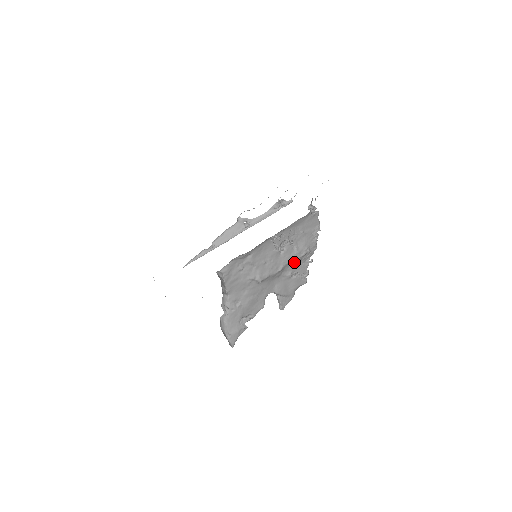
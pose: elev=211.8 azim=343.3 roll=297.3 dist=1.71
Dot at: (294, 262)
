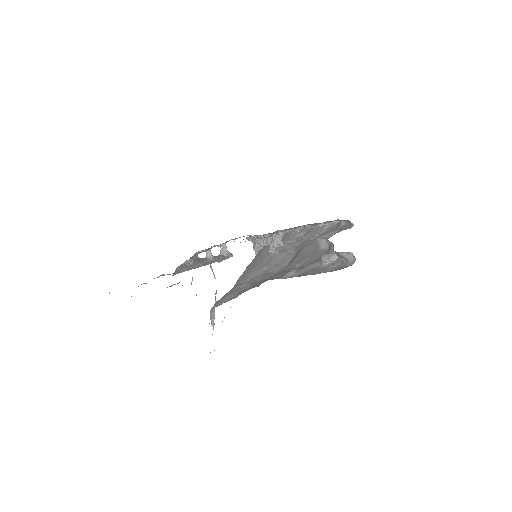
Dot at: (303, 237)
